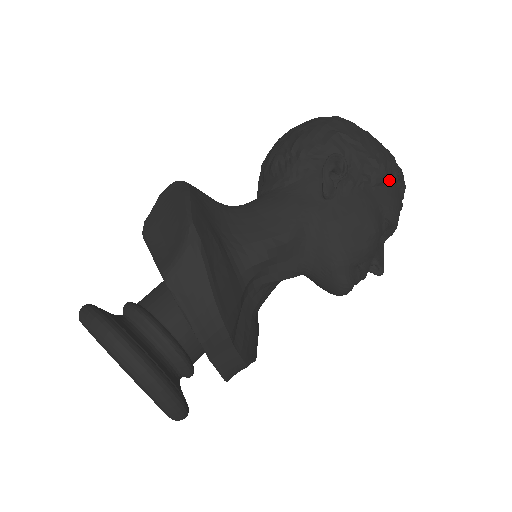
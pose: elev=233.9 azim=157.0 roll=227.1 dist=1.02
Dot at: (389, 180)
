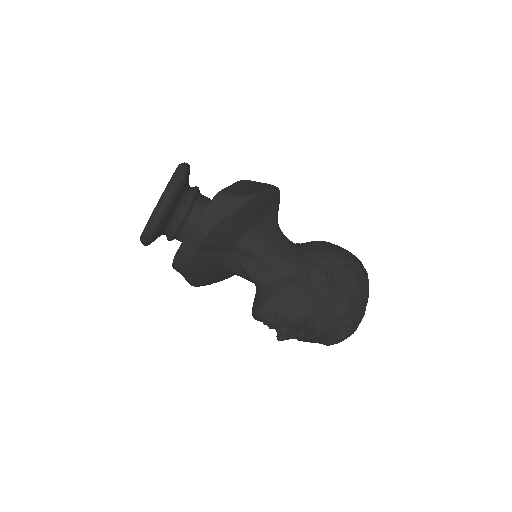
Dot at: (341, 316)
